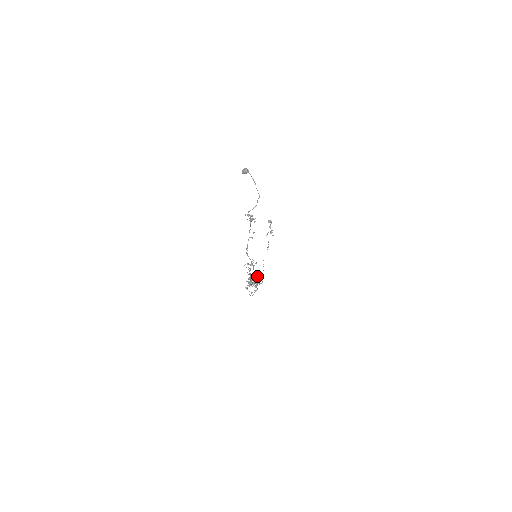
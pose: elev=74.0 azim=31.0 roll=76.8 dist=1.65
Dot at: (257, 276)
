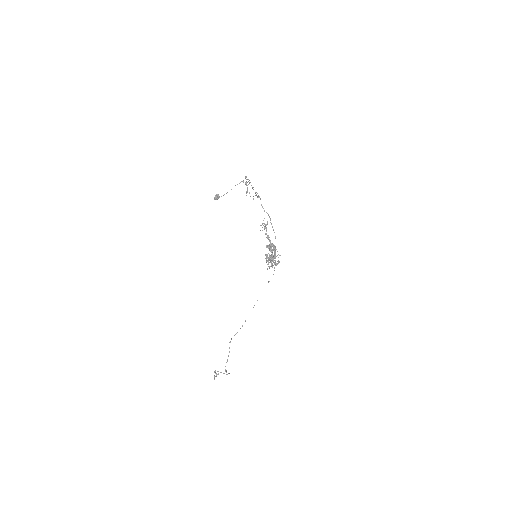
Dot at: occluded
